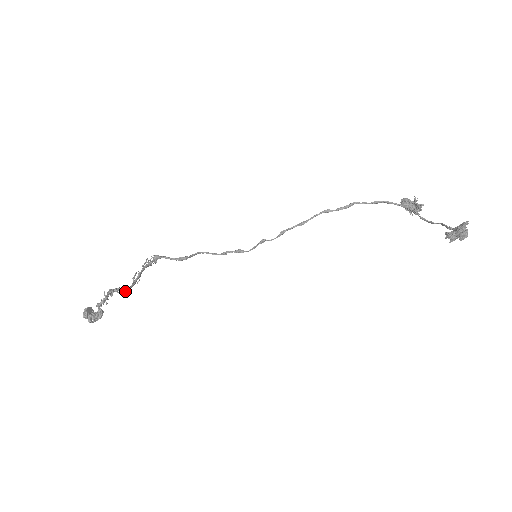
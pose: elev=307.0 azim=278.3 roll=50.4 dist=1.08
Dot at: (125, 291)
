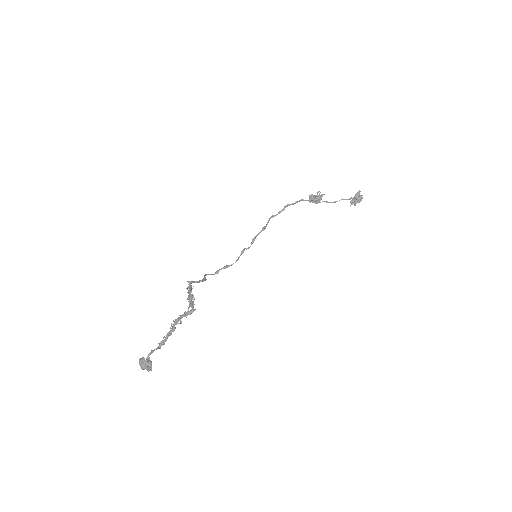
Dot at: occluded
